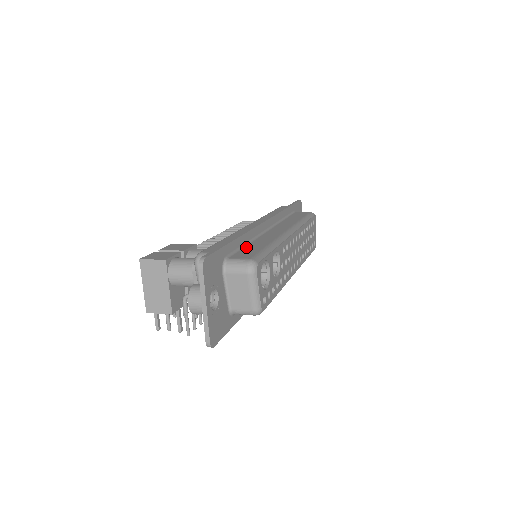
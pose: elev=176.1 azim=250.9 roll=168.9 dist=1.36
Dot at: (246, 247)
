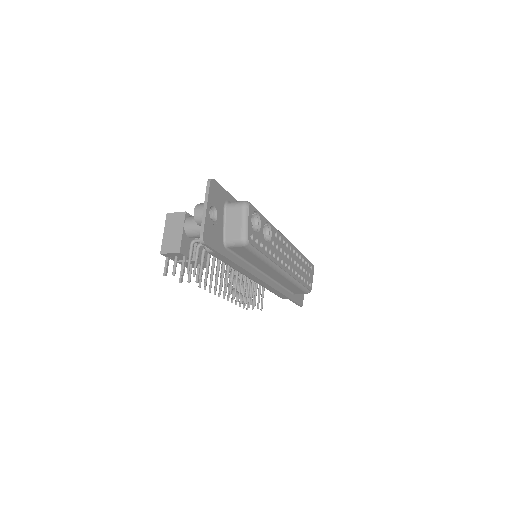
Dot at: occluded
